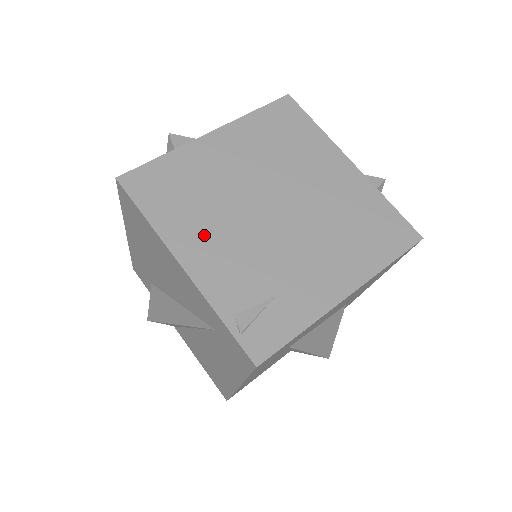
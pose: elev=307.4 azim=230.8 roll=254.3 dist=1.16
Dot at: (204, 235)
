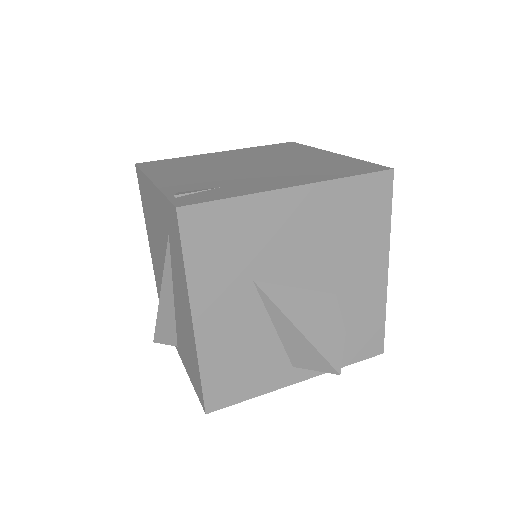
Dot at: (181, 173)
